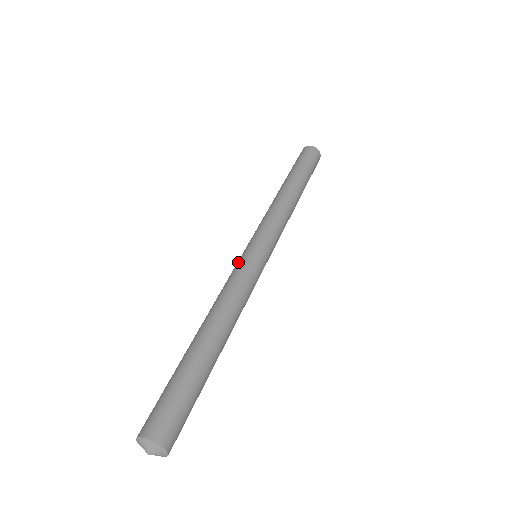
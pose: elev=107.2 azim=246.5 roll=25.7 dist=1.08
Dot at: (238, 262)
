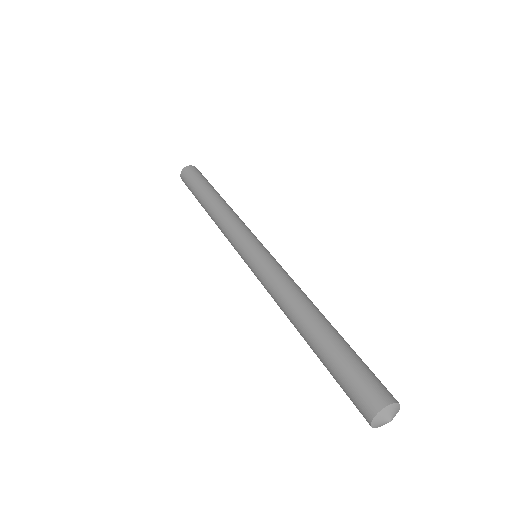
Dot at: (254, 271)
